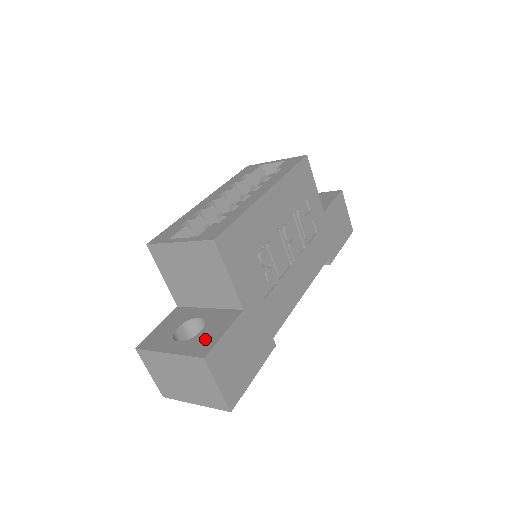
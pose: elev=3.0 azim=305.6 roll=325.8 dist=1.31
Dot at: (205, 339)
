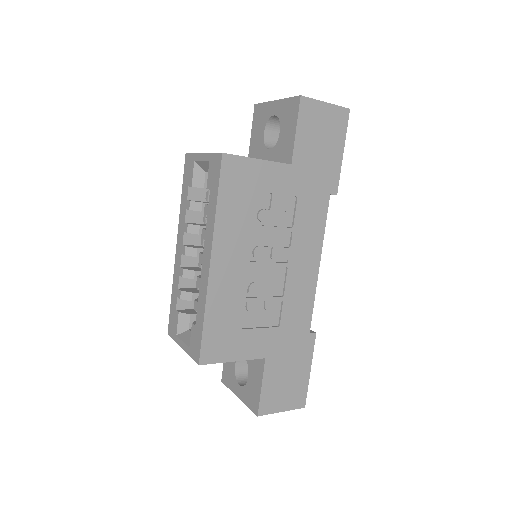
Dot at: (252, 391)
